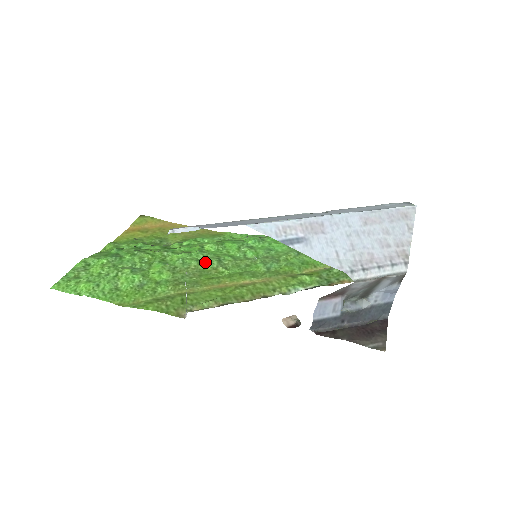
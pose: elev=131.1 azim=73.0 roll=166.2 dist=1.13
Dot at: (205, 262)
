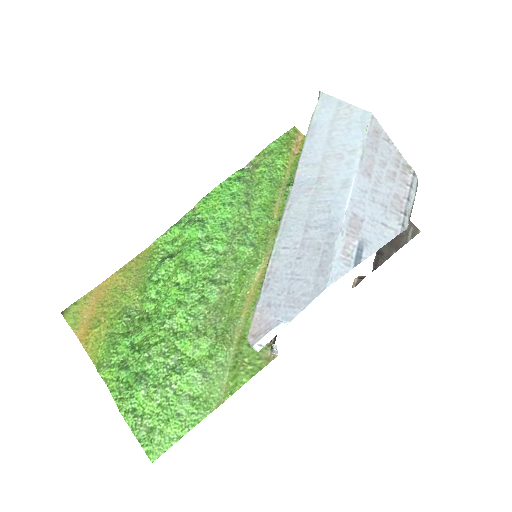
Dot at: (207, 296)
